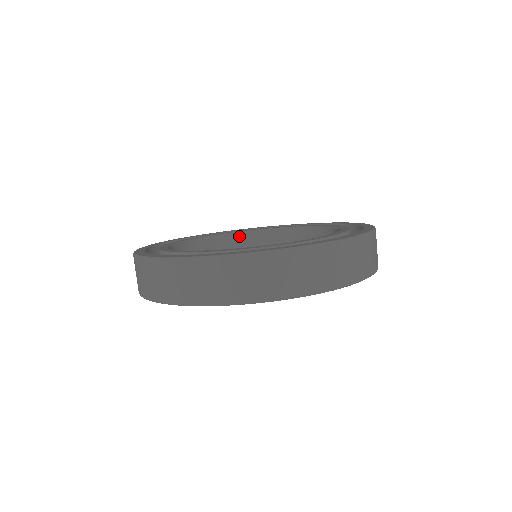
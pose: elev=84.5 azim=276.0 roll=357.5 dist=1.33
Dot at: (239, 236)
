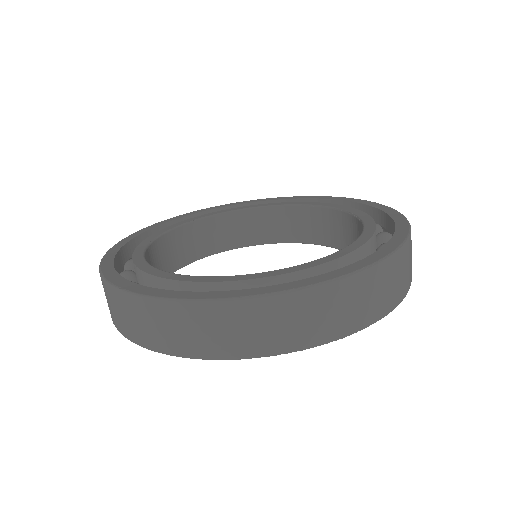
Dot at: (240, 215)
